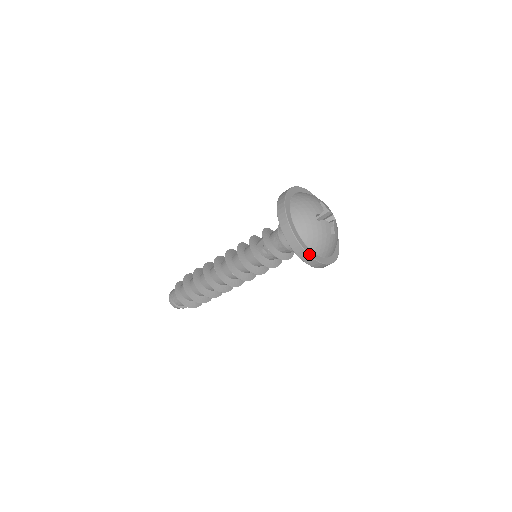
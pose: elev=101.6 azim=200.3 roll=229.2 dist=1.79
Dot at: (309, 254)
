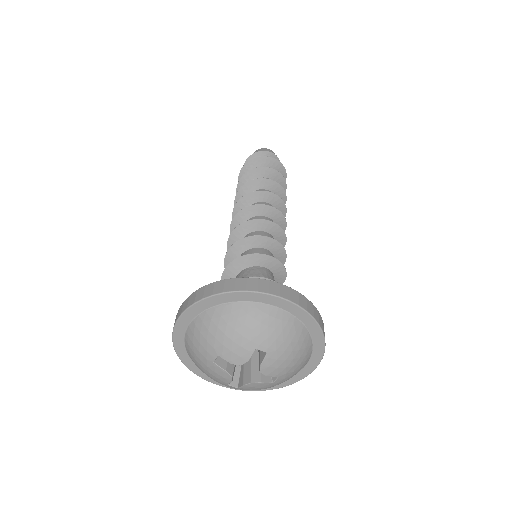
Dot at: (271, 389)
